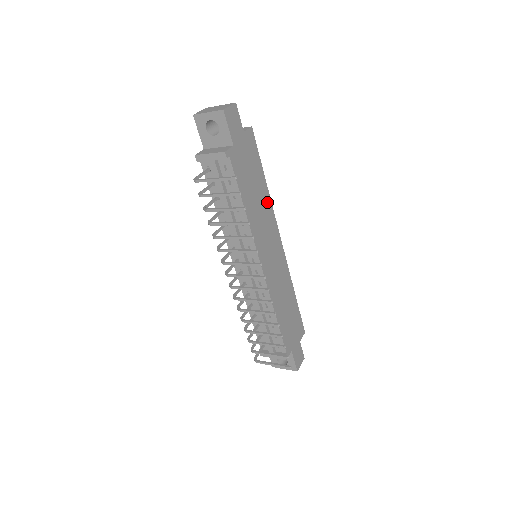
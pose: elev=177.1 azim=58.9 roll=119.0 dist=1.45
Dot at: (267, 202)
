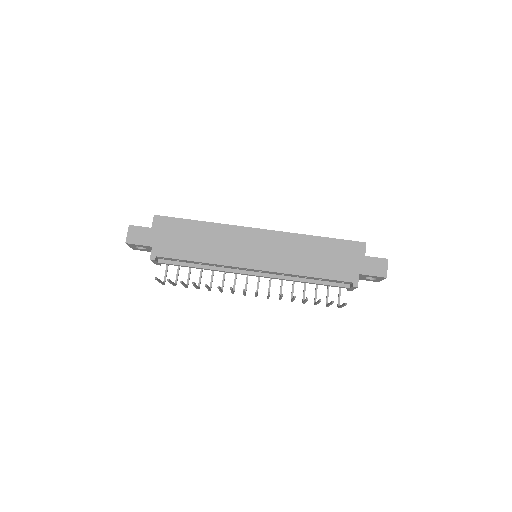
Dot at: (216, 229)
